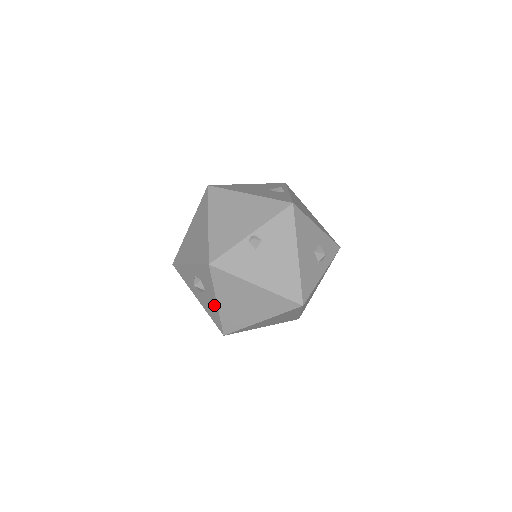
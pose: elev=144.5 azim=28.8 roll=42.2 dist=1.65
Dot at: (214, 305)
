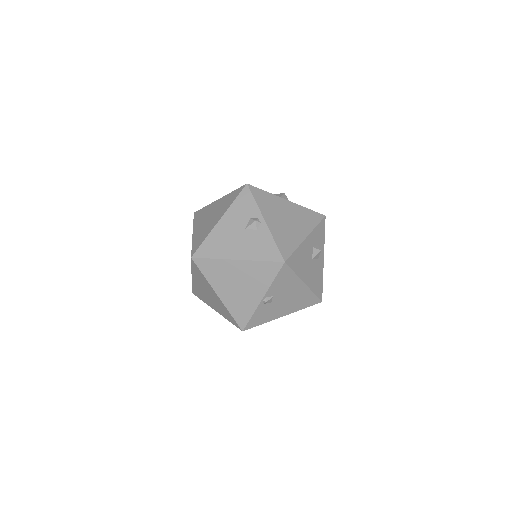
Dot at: occluded
